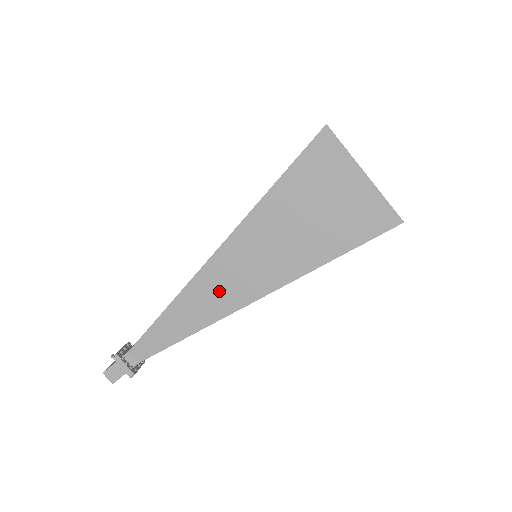
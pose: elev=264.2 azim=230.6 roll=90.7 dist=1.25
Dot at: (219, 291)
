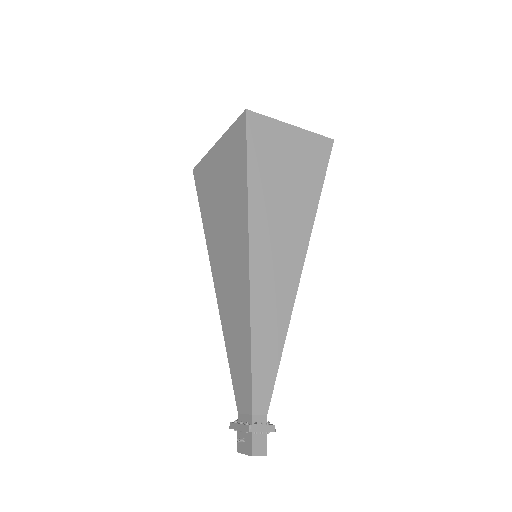
Dot at: (275, 291)
